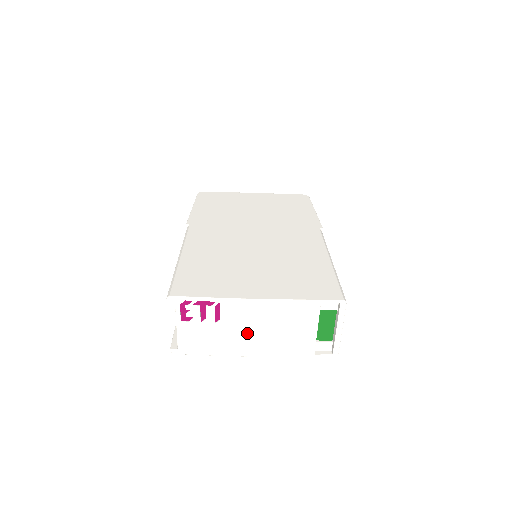
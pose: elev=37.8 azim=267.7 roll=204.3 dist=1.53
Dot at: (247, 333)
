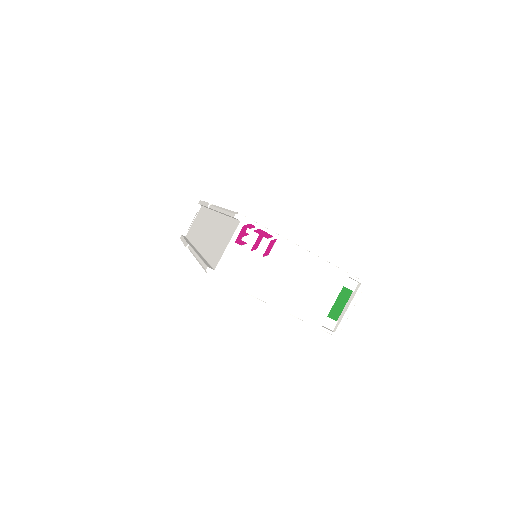
Dot at: (282, 279)
